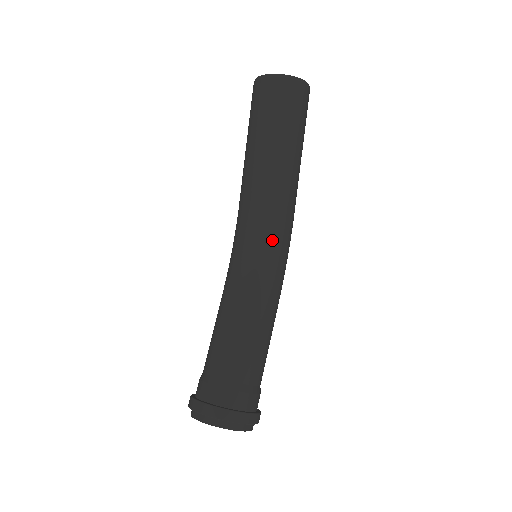
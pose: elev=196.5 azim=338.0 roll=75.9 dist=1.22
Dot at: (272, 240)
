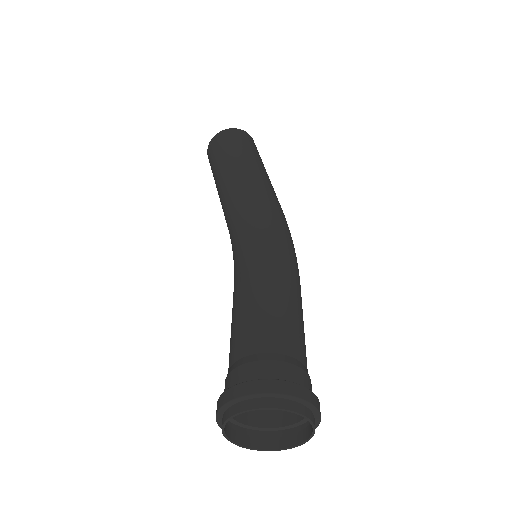
Dot at: (248, 226)
